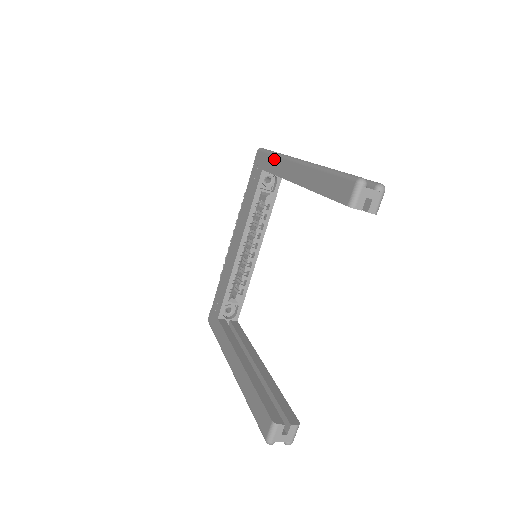
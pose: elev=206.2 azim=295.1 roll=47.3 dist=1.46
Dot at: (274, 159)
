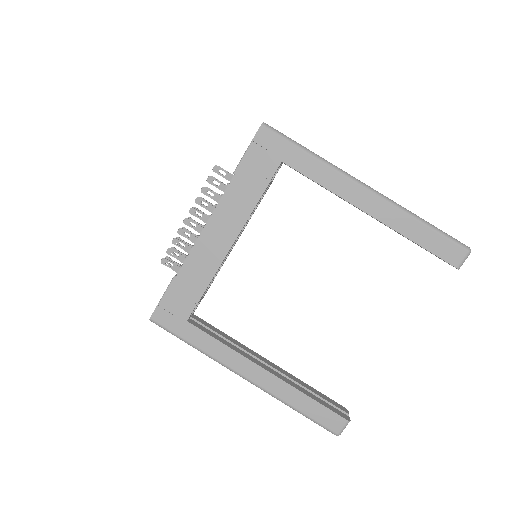
Dot at: (315, 162)
